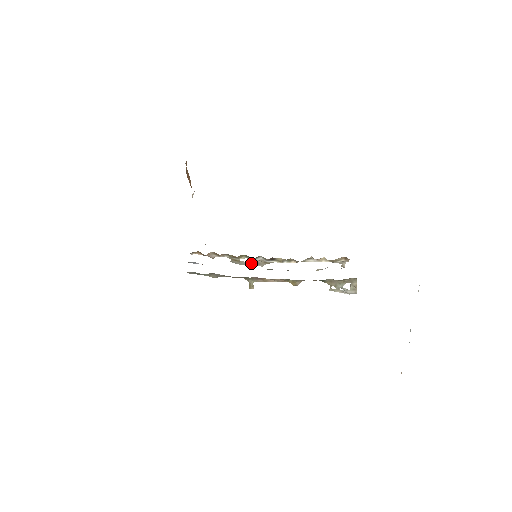
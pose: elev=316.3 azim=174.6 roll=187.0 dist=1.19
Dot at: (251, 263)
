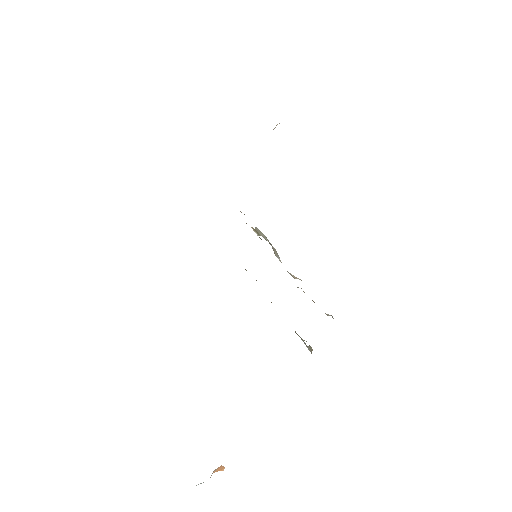
Dot at: (270, 243)
